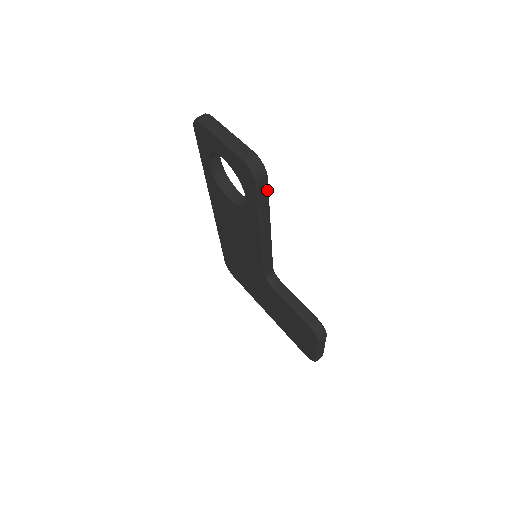
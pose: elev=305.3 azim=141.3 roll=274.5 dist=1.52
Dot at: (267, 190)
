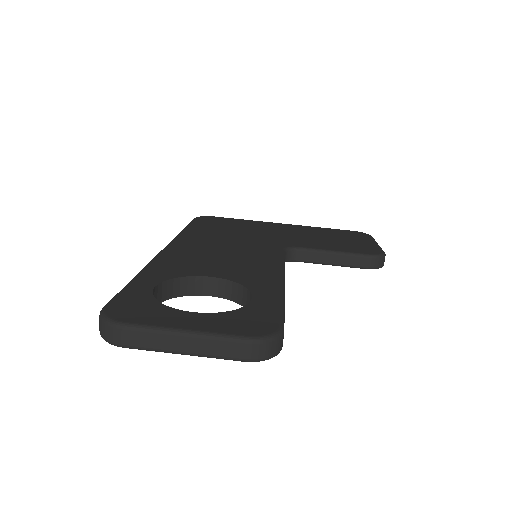
Dot at: (283, 320)
